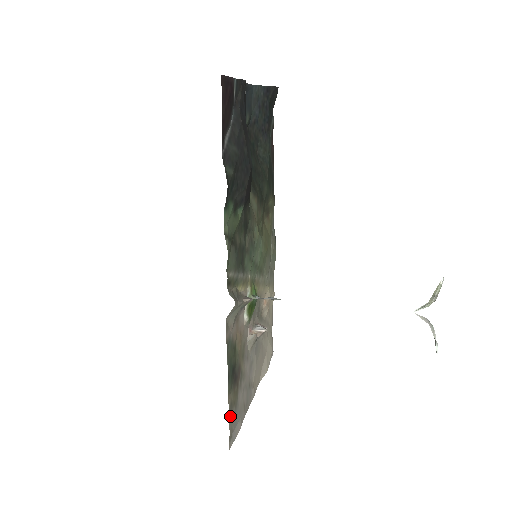
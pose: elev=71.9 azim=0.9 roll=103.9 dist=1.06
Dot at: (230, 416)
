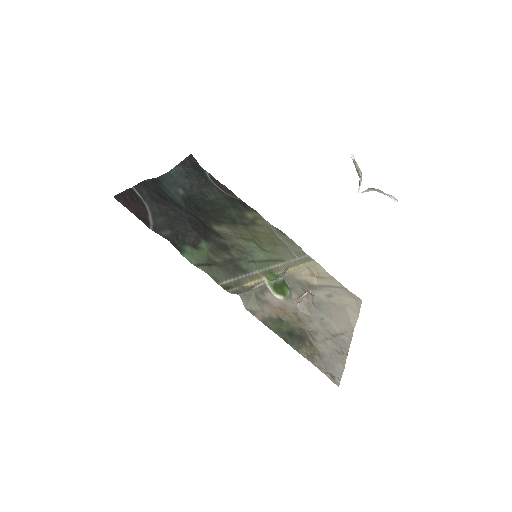
Dot at: (315, 364)
